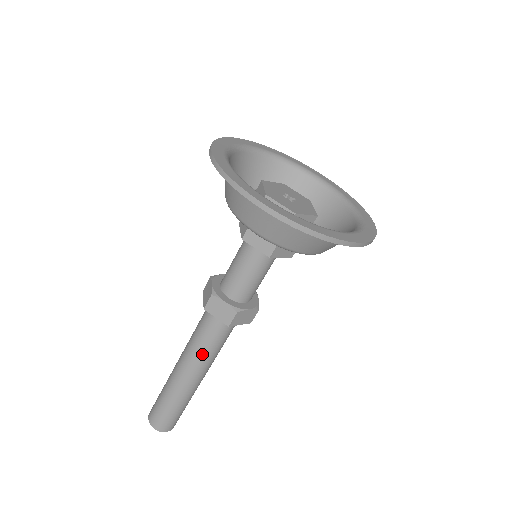
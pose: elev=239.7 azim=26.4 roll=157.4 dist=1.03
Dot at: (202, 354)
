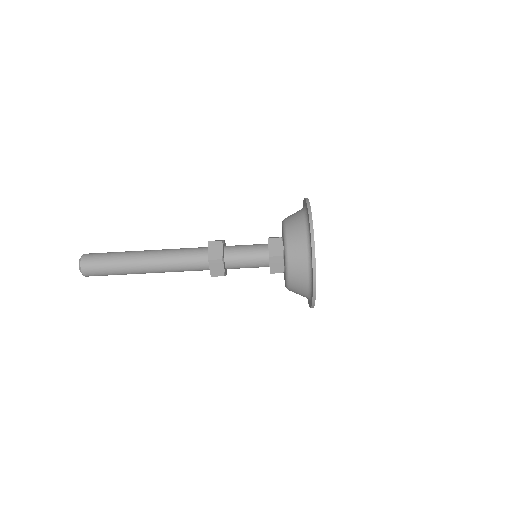
Dot at: (173, 269)
